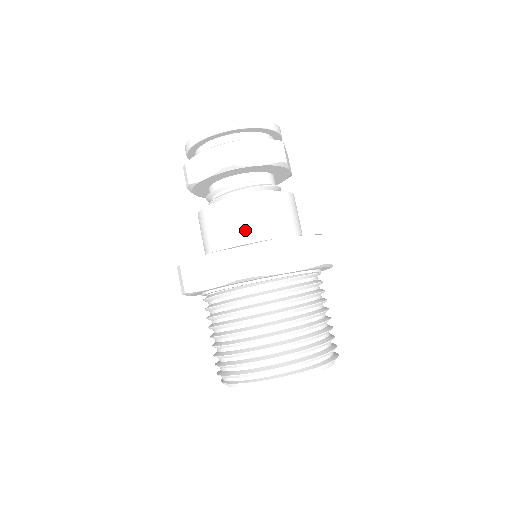
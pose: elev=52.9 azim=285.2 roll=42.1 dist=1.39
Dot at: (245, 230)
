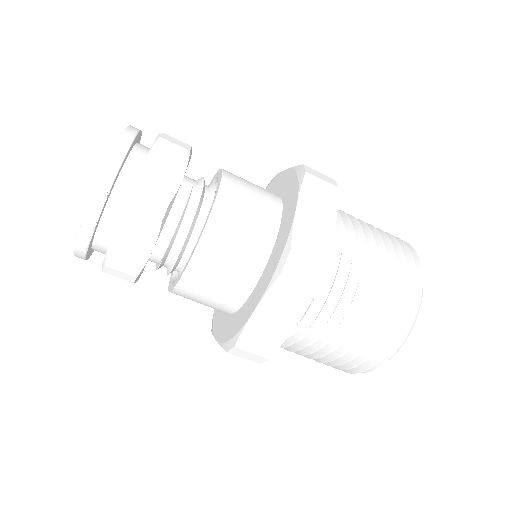
Dot at: (250, 245)
